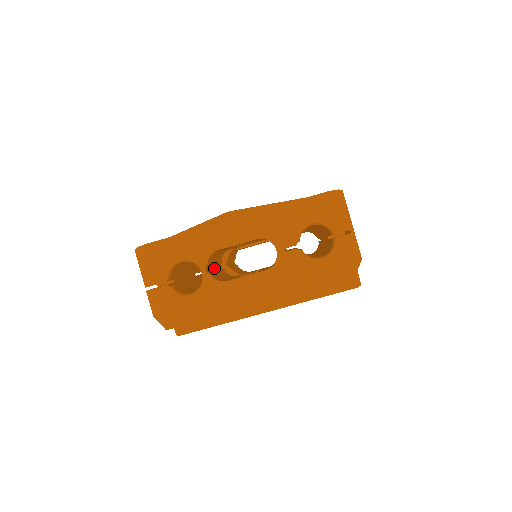
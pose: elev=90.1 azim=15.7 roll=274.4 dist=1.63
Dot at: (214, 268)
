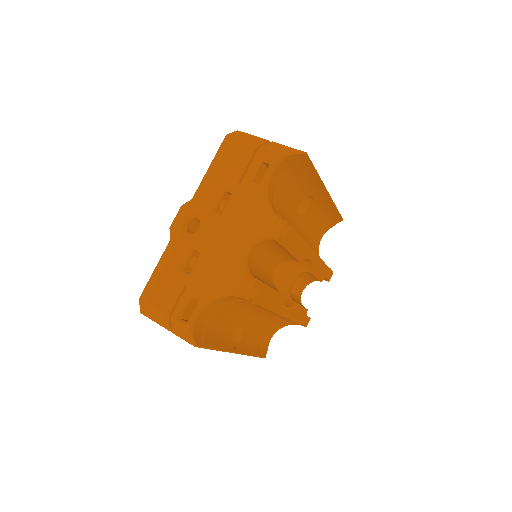
Dot at: occluded
